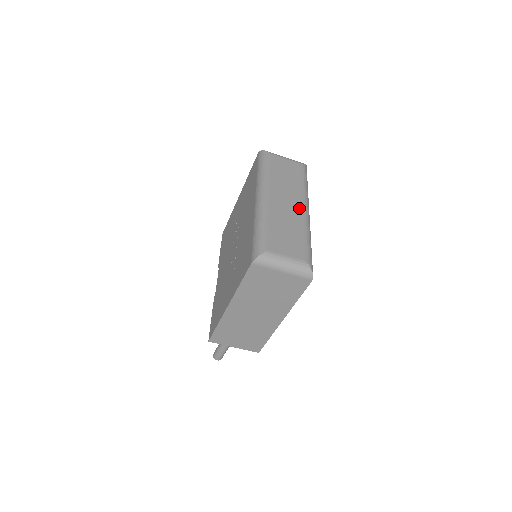
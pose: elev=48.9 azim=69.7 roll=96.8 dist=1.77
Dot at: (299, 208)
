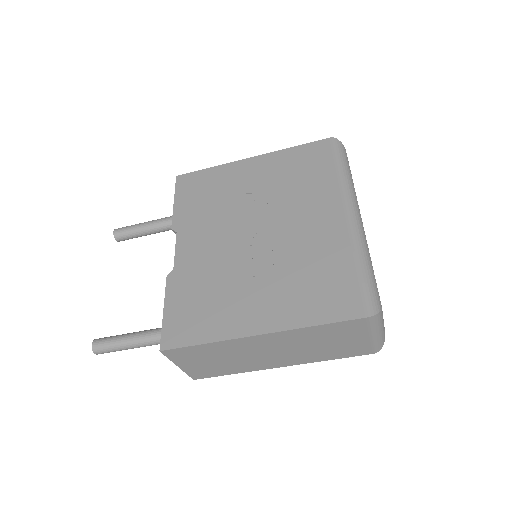
Dot at: occluded
